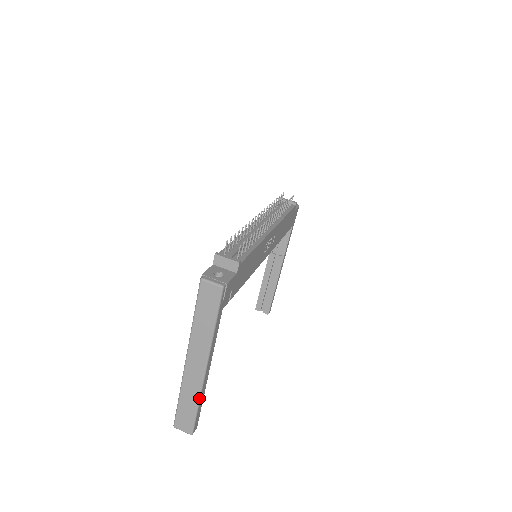
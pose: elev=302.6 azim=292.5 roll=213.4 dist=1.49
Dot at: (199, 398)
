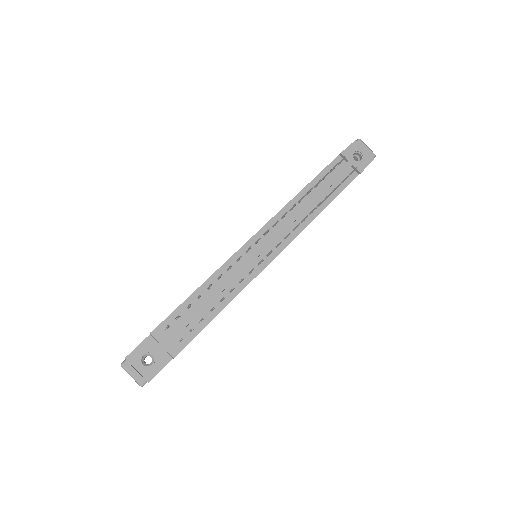
Dot at: occluded
